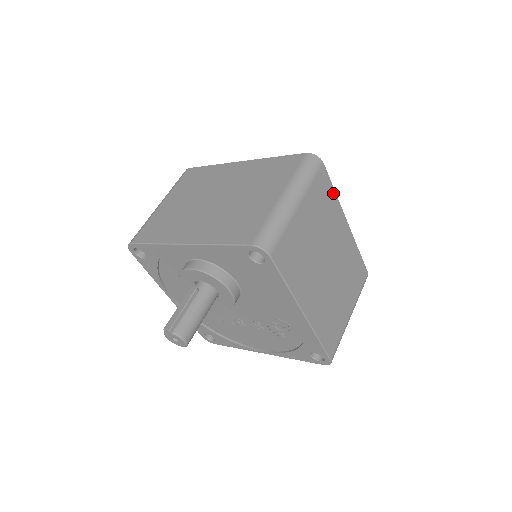
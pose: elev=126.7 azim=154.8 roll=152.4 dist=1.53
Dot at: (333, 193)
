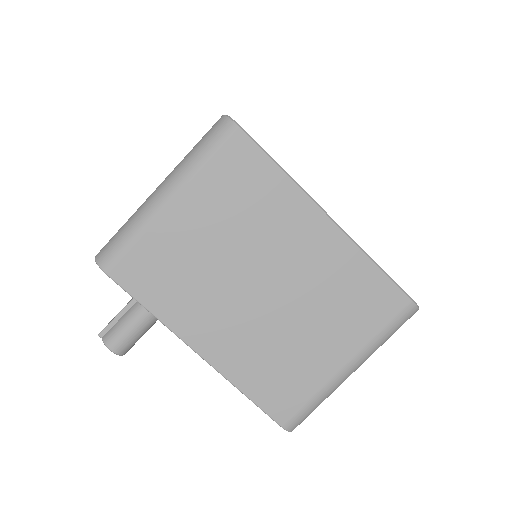
Dot at: (275, 172)
